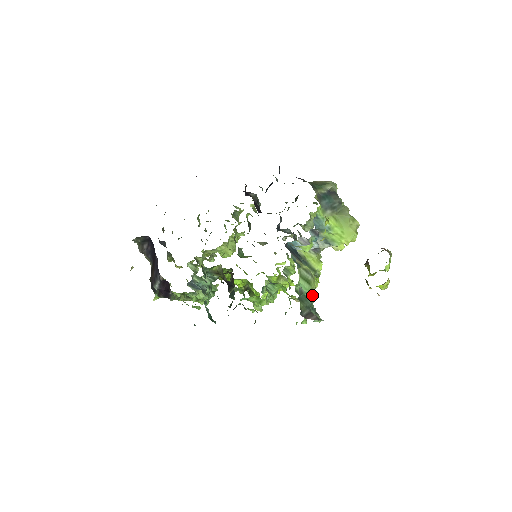
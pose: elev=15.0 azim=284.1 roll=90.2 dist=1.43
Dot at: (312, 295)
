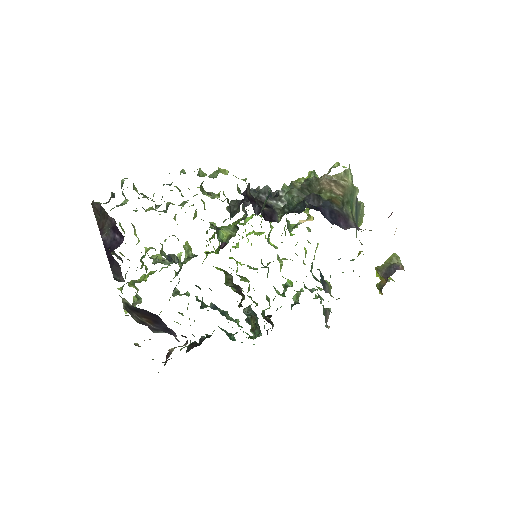
Dot at: occluded
